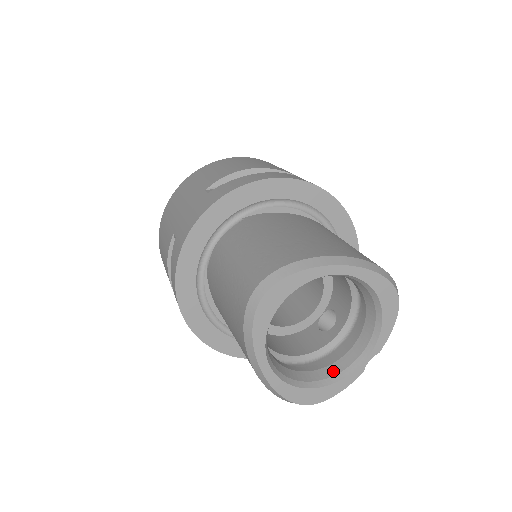
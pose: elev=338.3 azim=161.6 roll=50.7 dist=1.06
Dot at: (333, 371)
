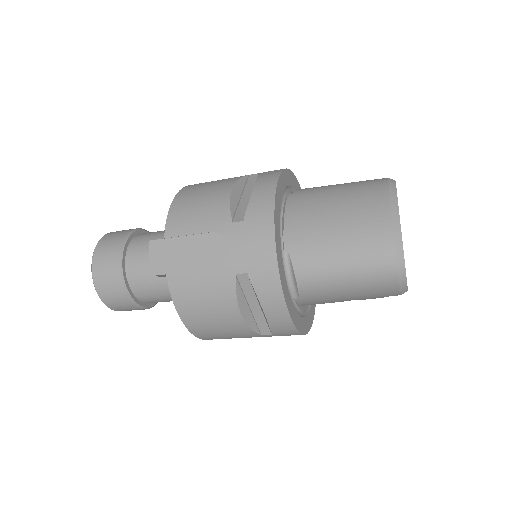
Dot at: occluded
